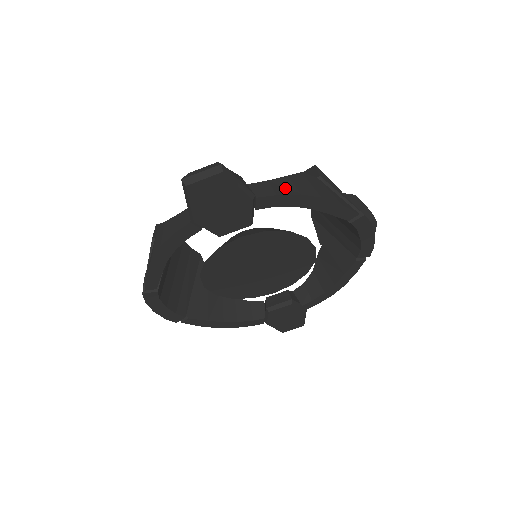
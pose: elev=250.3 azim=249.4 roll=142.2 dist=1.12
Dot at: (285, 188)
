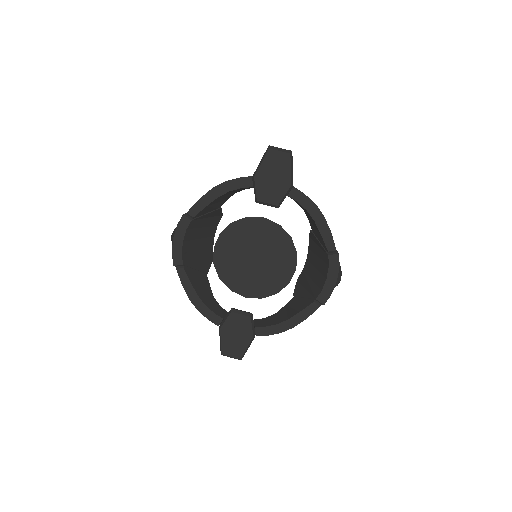
Dot at: occluded
